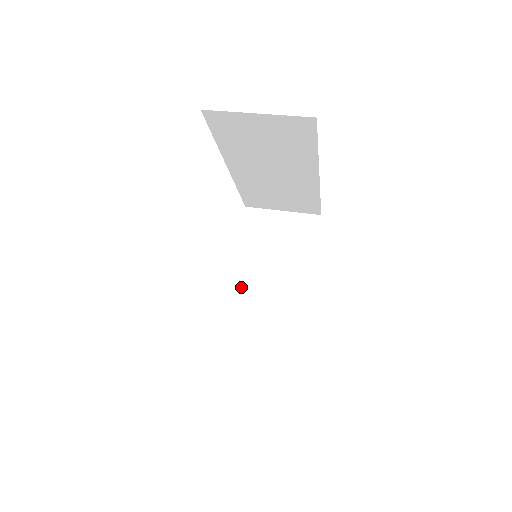
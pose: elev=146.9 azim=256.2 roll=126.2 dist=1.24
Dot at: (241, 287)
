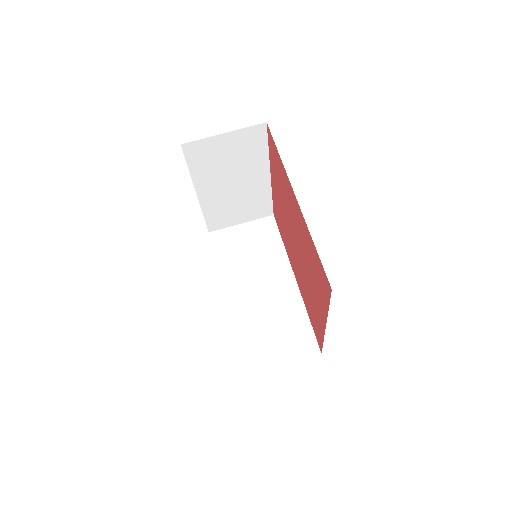
Dot at: (210, 199)
